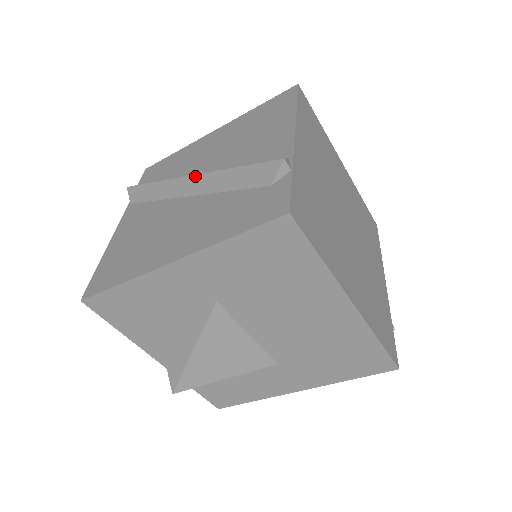
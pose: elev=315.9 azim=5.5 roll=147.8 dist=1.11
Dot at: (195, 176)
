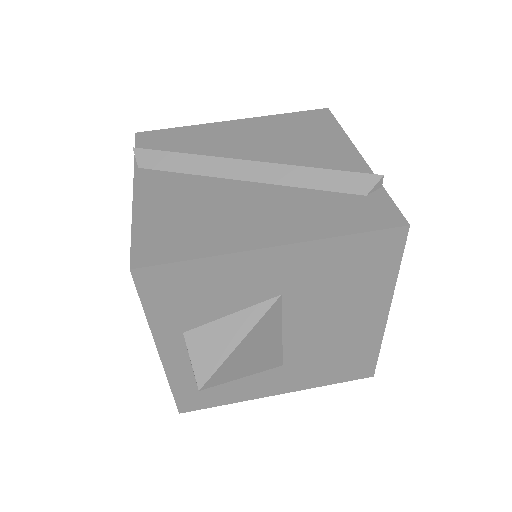
Dot at: (258, 163)
